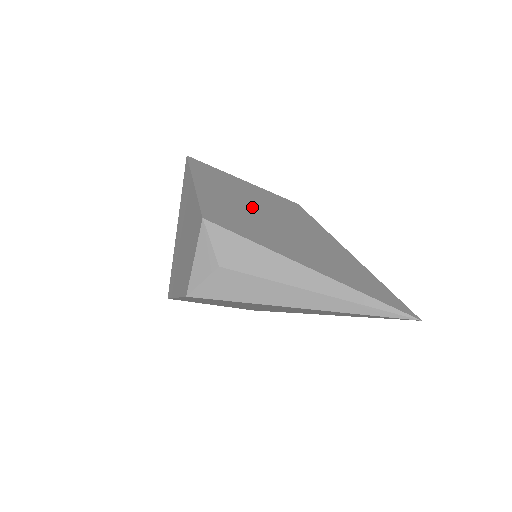
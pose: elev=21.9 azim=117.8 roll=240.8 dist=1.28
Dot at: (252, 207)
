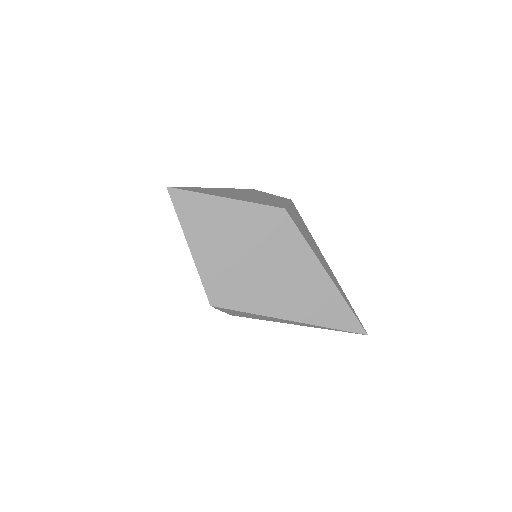
Dot at: (243, 255)
